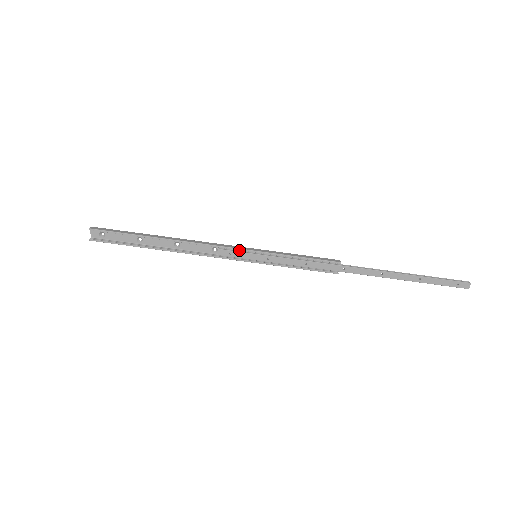
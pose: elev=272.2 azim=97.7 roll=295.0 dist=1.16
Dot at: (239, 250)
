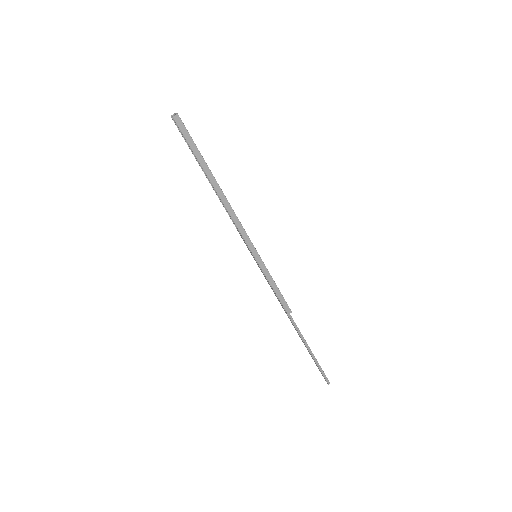
Dot at: (250, 244)
